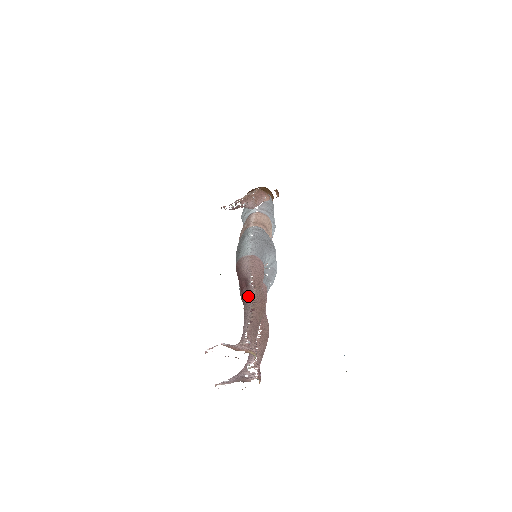
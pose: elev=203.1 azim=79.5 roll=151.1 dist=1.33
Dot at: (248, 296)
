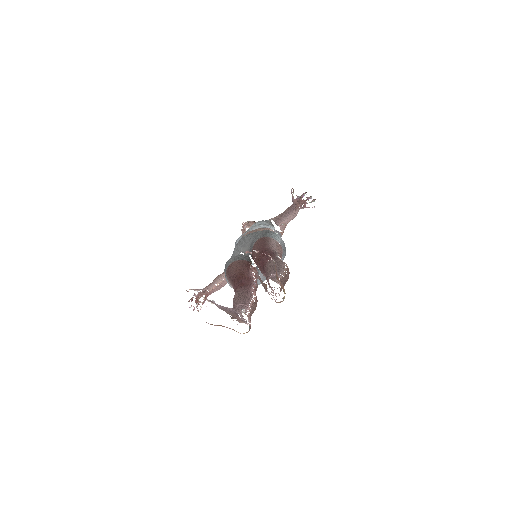
Dot at: (280, 260)
